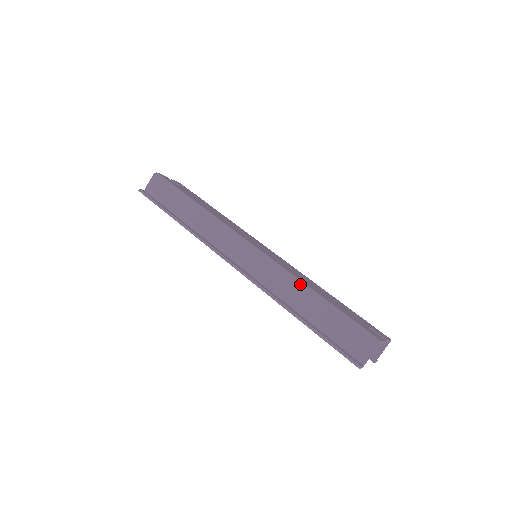
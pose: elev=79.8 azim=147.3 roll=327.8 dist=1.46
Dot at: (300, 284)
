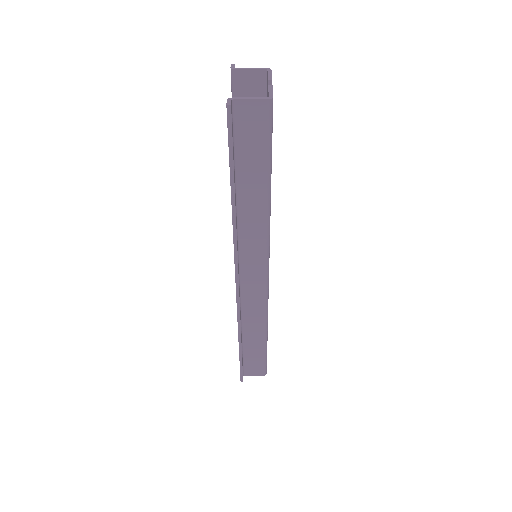
Dot at: (265, 326)
